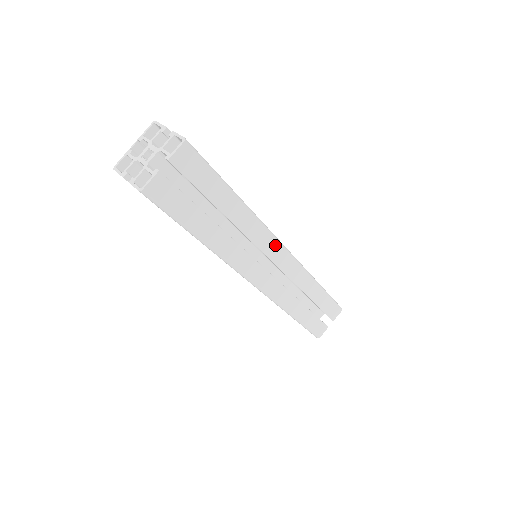
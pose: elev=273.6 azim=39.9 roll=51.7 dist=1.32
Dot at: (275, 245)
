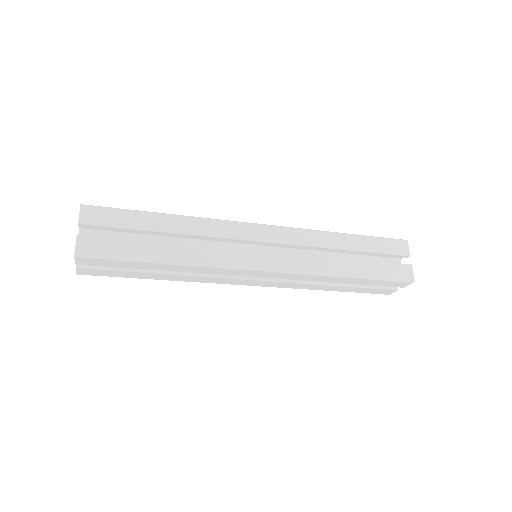
Dot at: (246, 228)
